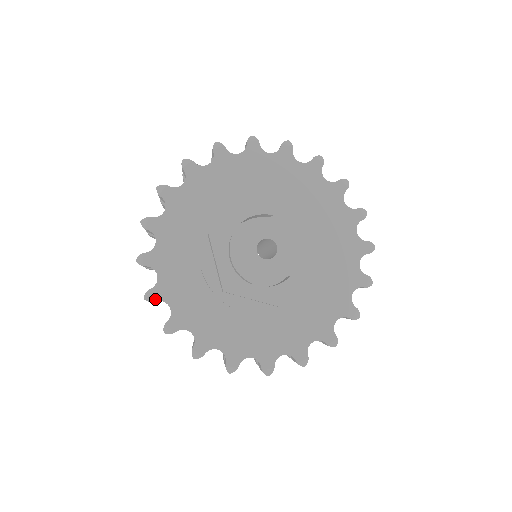
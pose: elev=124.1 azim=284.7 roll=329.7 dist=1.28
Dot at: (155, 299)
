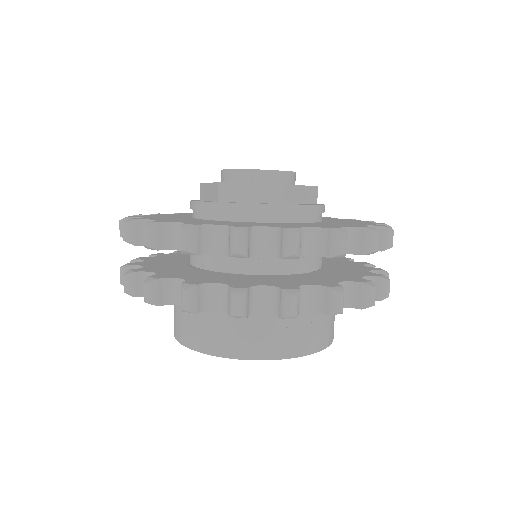
Dot at: (137, 219)
